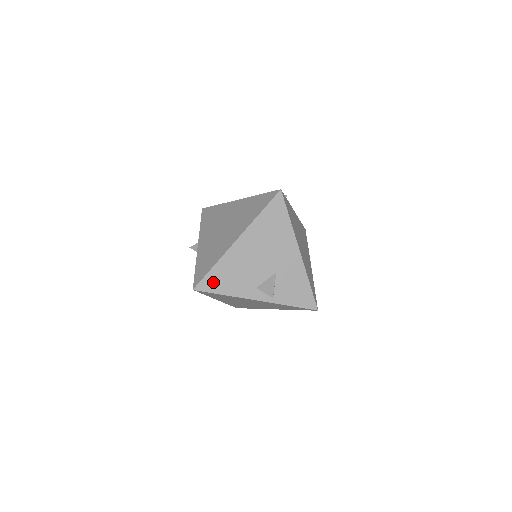
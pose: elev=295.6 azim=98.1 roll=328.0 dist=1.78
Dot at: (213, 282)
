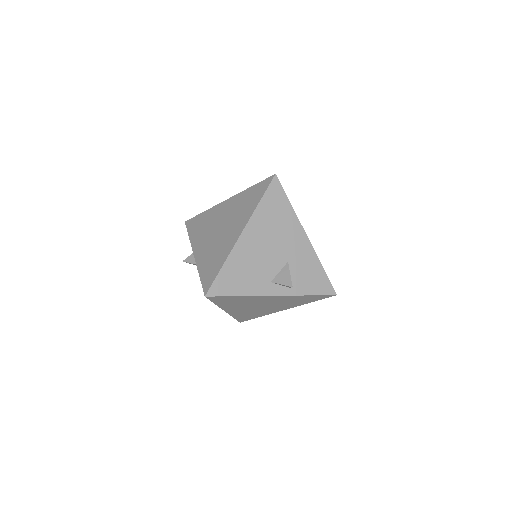
Dot at: (225, 284)
